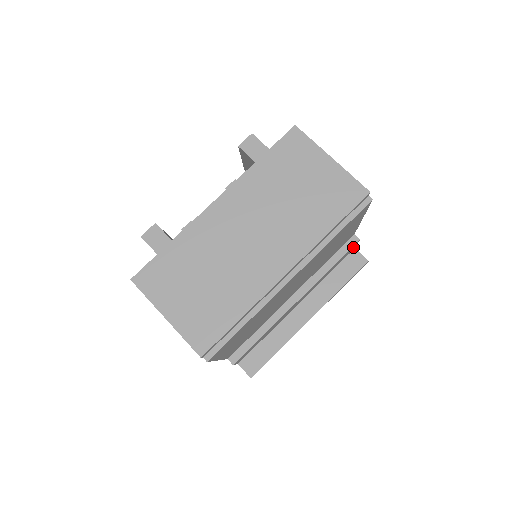
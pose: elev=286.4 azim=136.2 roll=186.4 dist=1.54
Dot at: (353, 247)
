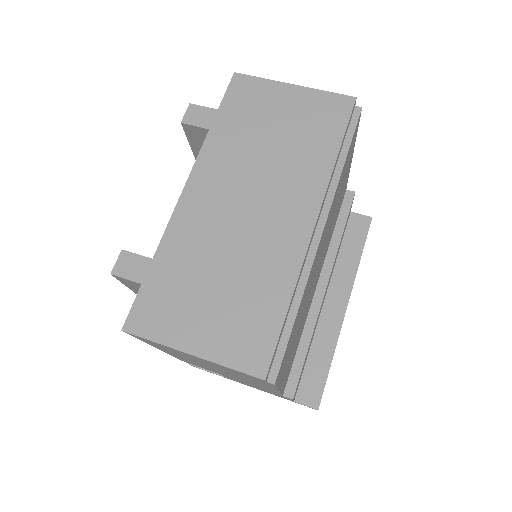
Dot at: (351, 206)
